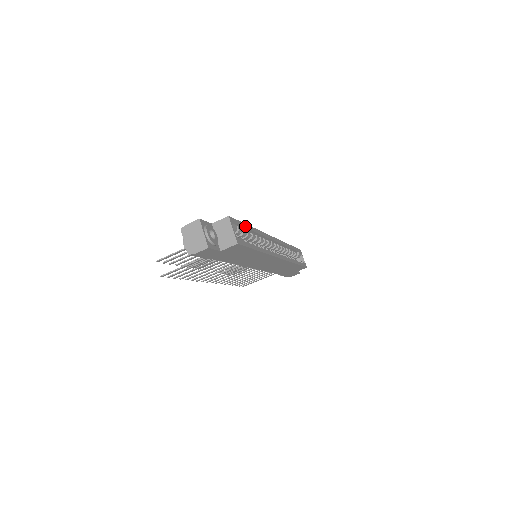
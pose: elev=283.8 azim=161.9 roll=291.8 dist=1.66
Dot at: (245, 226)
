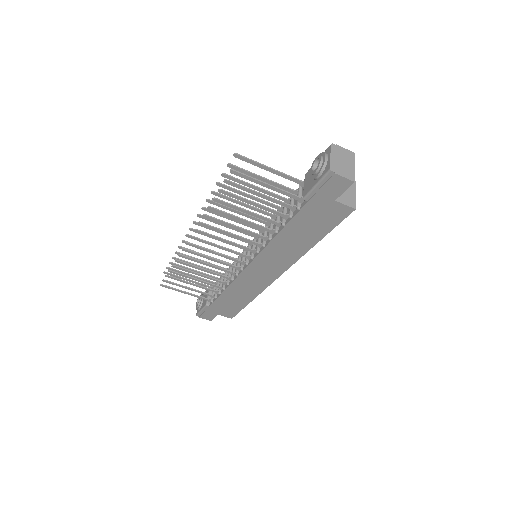
Dot at: occluded
